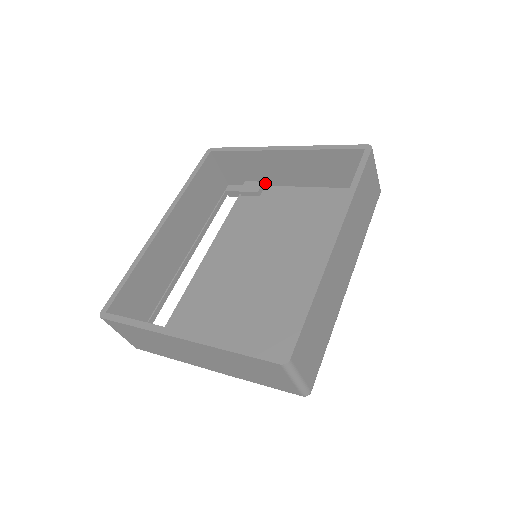
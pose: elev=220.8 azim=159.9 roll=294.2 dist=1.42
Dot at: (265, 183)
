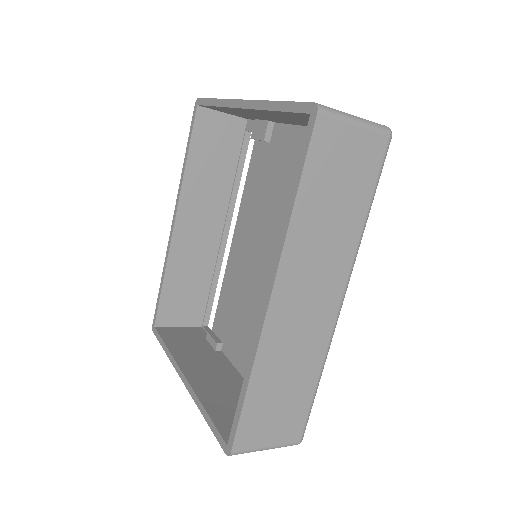
Dot at: (271, 121)
